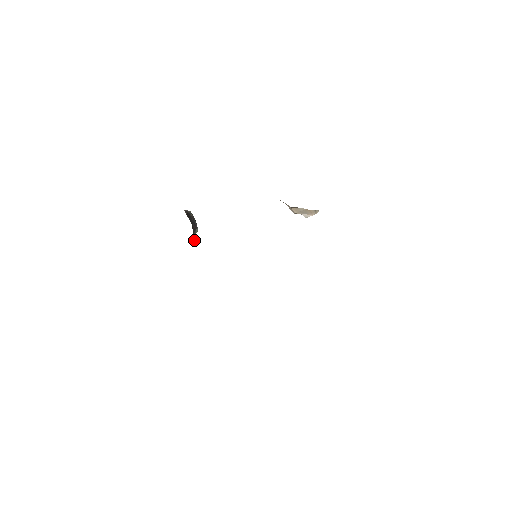
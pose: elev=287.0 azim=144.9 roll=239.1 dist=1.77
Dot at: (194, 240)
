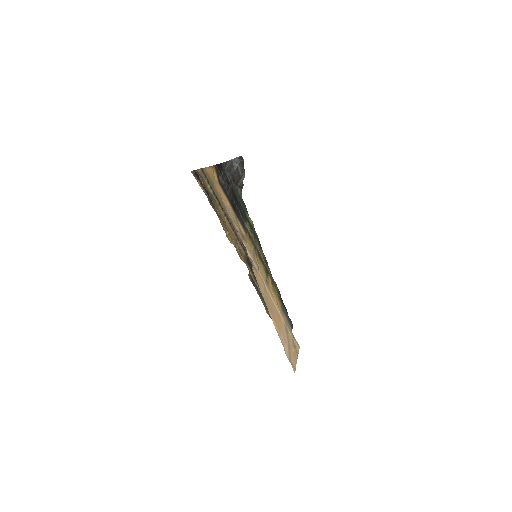
Dot at: (240, 186)
